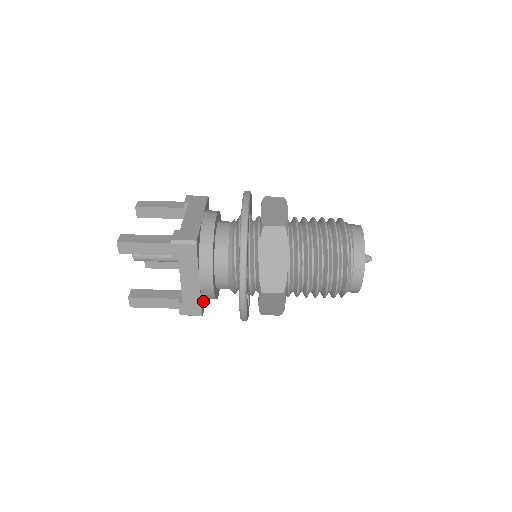
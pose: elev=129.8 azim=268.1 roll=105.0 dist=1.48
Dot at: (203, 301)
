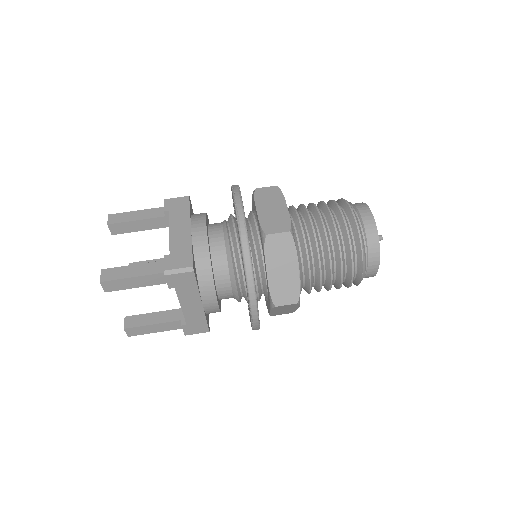
Dot at: (207, 315)
